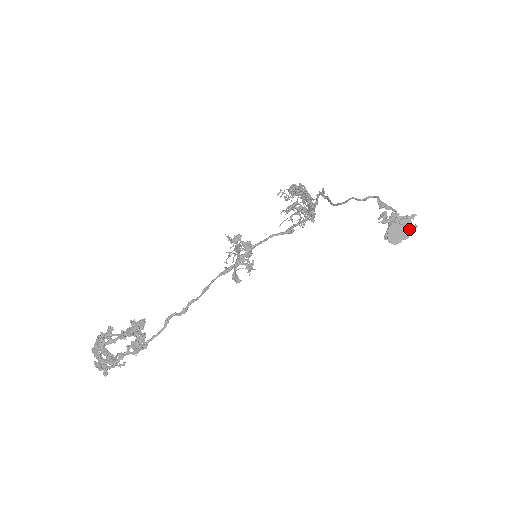
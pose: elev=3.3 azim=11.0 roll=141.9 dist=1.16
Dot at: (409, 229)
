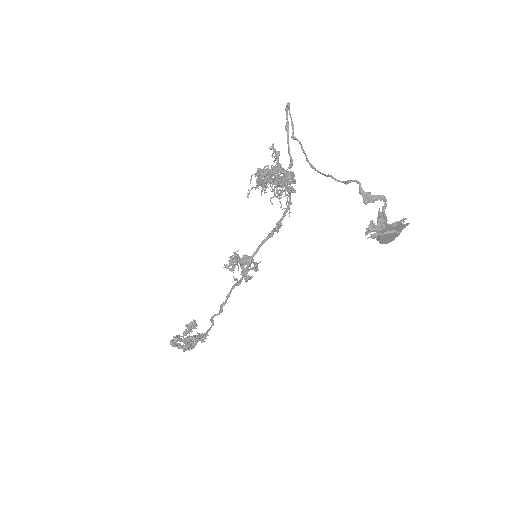
Dot at: (401, 228)
